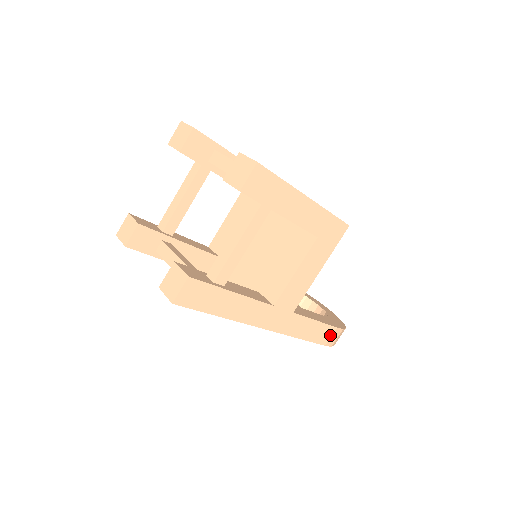
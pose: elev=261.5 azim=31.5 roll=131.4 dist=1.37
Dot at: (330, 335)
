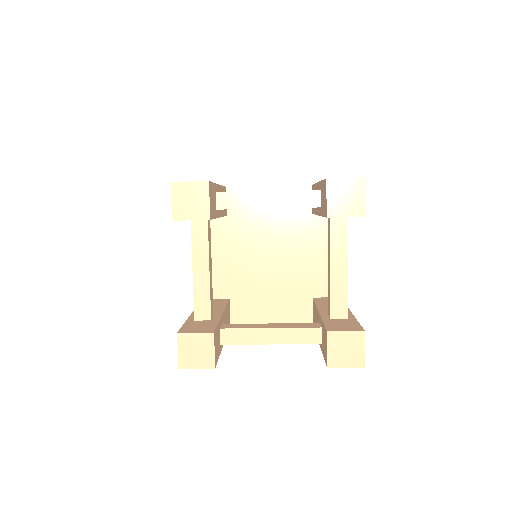
Dot at: occluded
